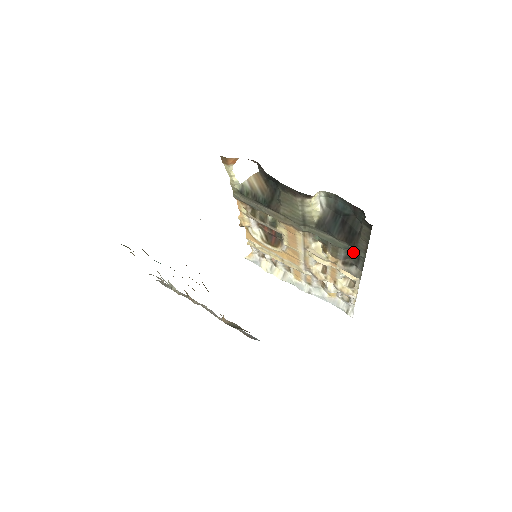
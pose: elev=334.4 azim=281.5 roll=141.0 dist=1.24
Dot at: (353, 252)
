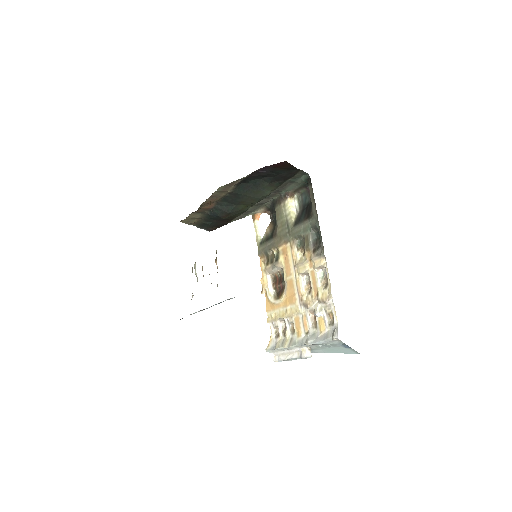
Dot at: (317, 236)
